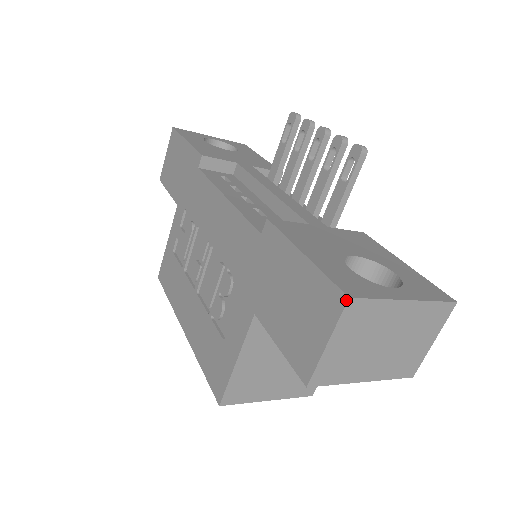
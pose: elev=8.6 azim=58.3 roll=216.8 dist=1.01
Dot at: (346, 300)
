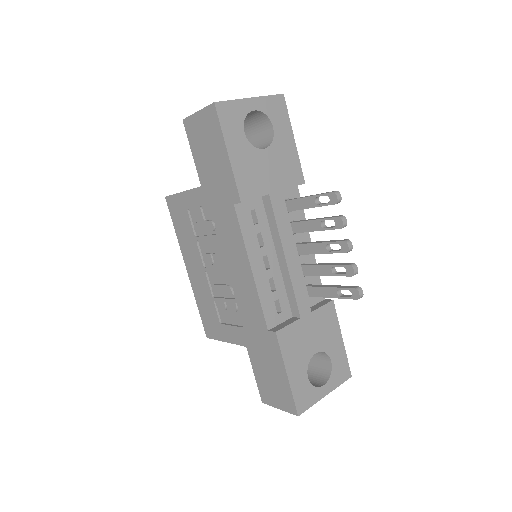
Dot at: (296, 415)
